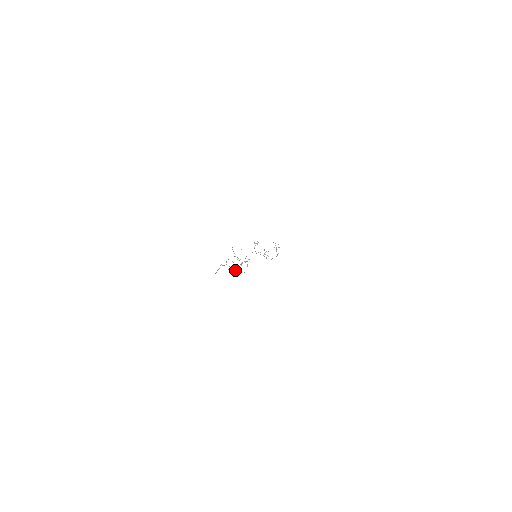
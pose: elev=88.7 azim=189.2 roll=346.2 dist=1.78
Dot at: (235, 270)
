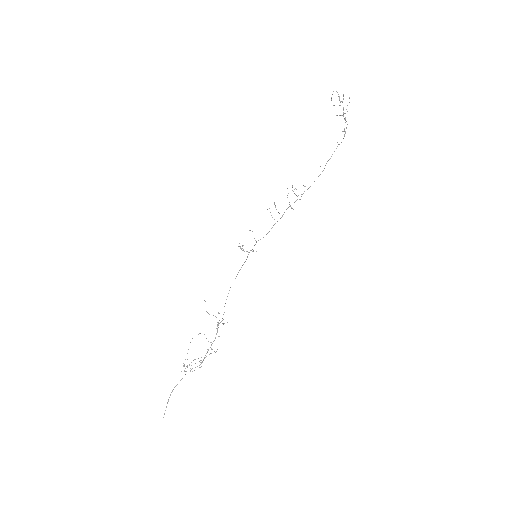
Dot at: (204, 357)
